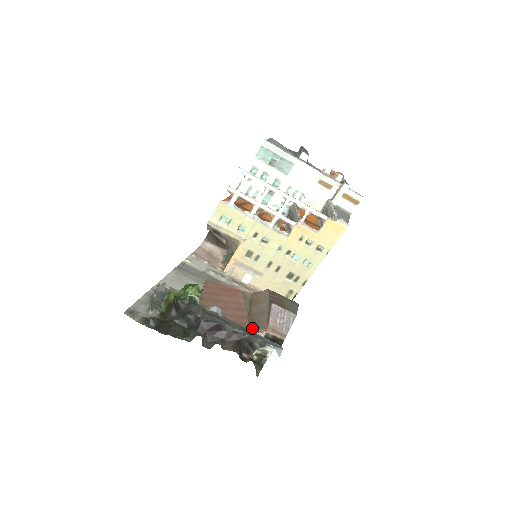
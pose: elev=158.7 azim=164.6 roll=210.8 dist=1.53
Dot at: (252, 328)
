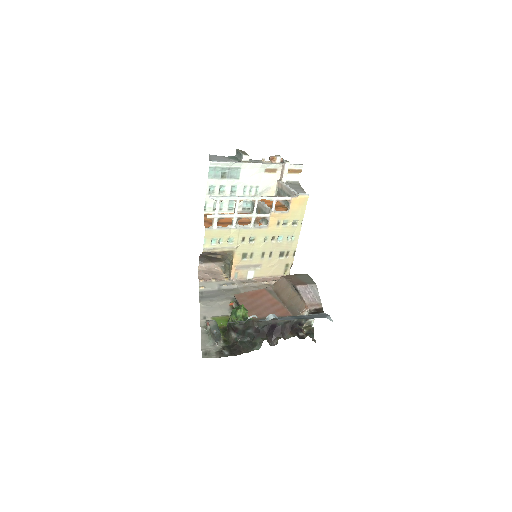
Dot at: (295, 312)
